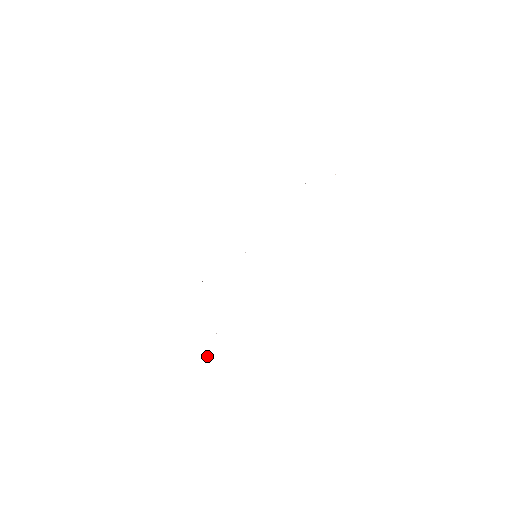
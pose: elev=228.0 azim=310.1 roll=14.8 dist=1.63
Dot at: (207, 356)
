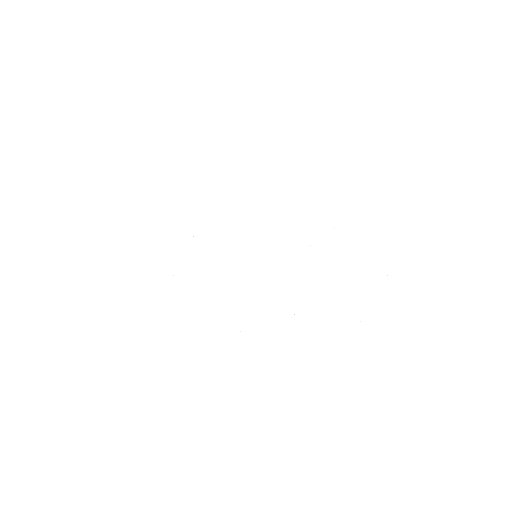
Dot at: occluded
